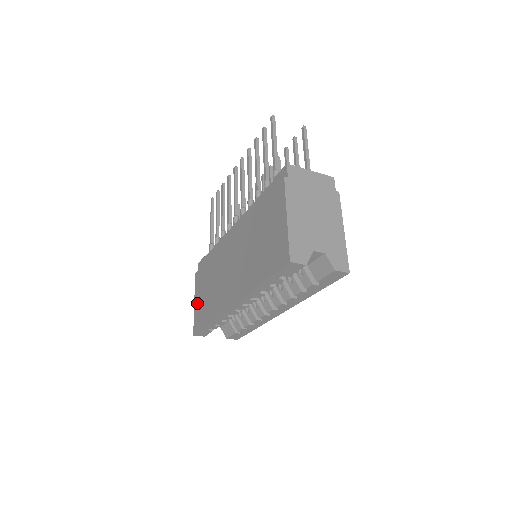
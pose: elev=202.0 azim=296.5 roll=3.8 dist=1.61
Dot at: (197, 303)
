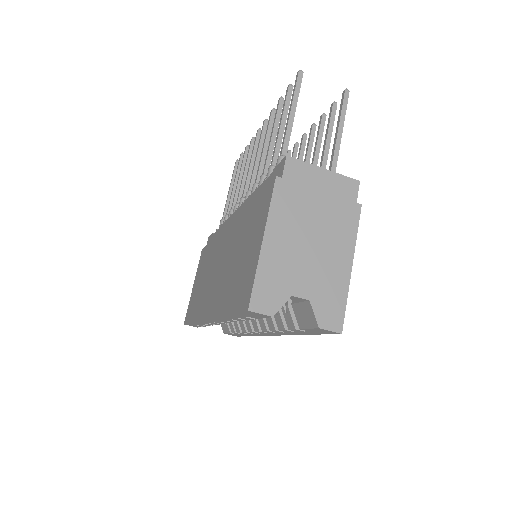
Dot at: (194, 288)
